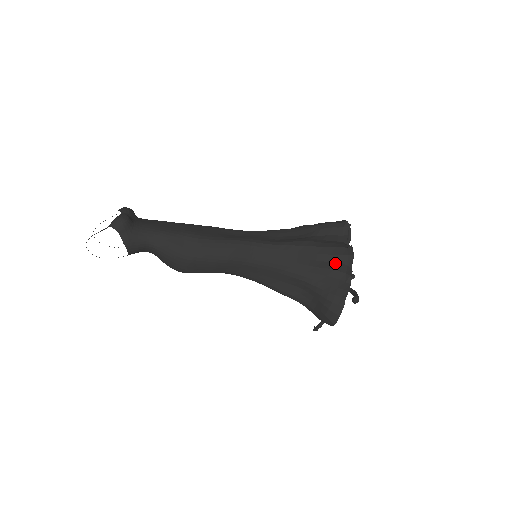
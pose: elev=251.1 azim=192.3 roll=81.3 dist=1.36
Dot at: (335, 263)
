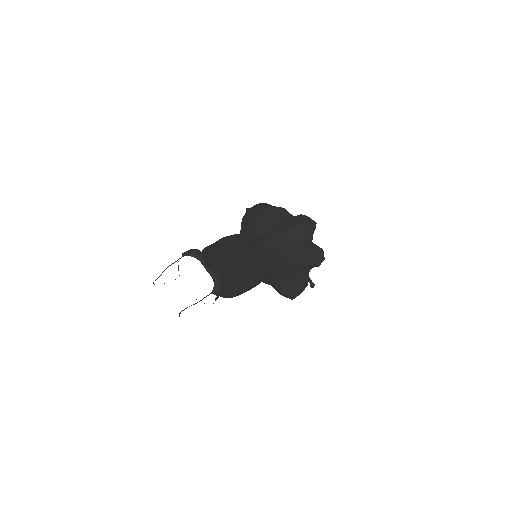
Dot at: (313, 265)
